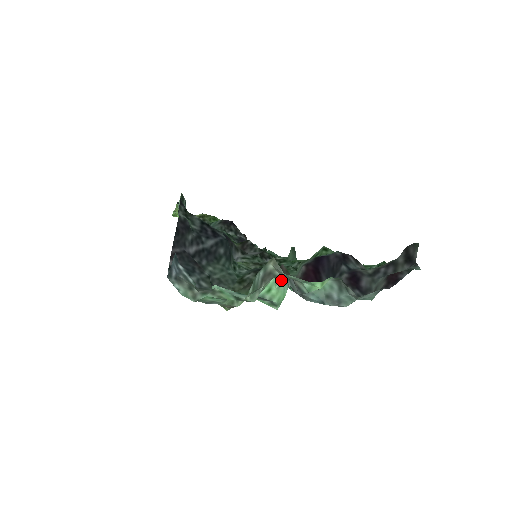
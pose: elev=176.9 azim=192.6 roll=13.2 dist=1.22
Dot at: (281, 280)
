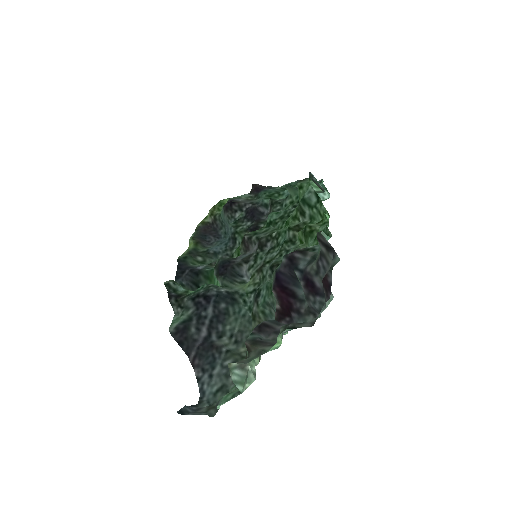
Dot at: occluded
